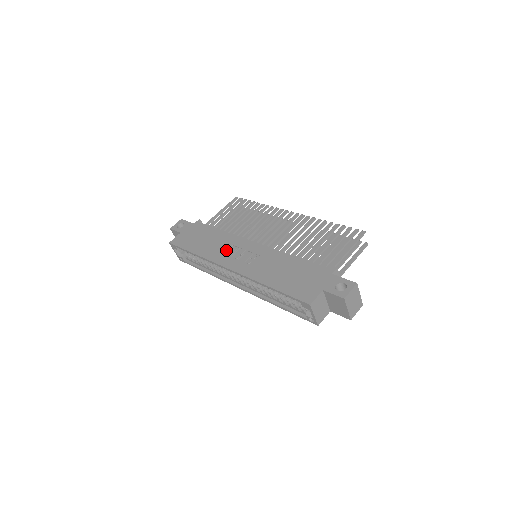
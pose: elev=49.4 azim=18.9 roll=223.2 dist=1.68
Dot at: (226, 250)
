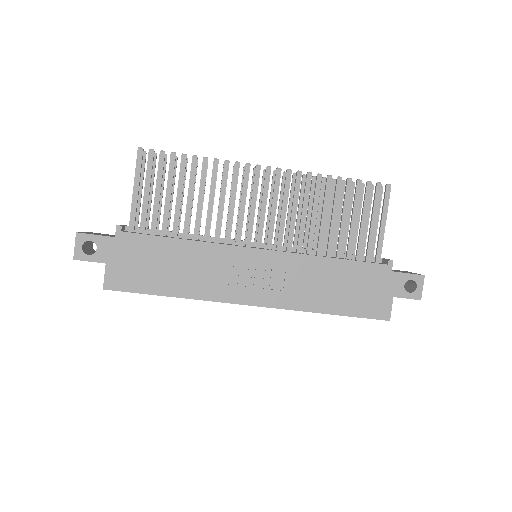
Dot at: (223, 276)
